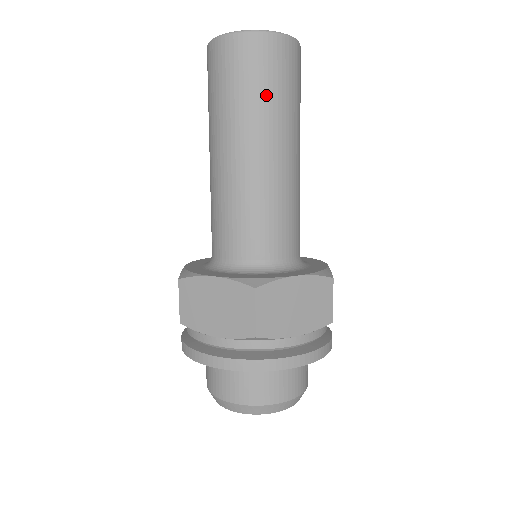
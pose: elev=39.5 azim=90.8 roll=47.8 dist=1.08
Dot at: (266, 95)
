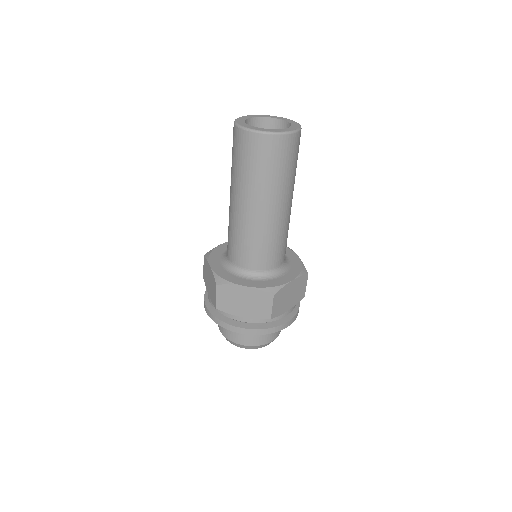
Dot at: (283, 174)
